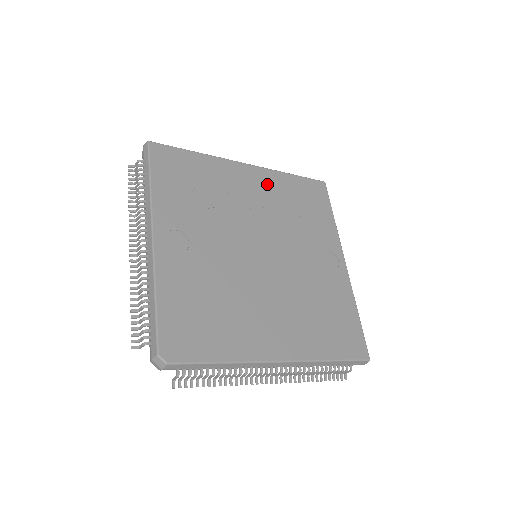
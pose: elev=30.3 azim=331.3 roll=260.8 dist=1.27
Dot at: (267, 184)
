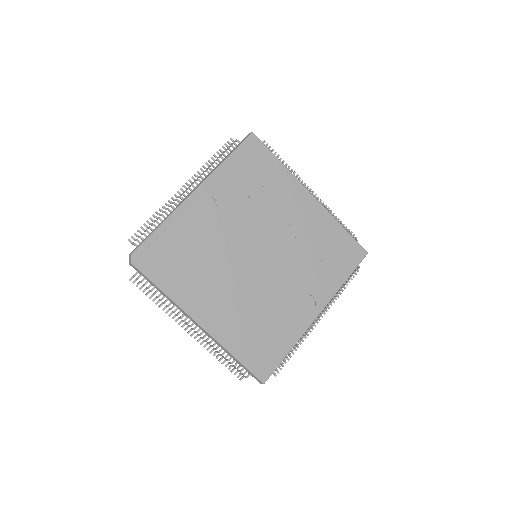
Dot at: (314, 219)
